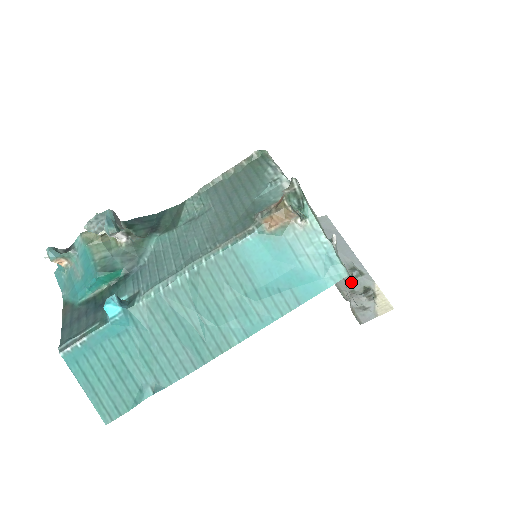
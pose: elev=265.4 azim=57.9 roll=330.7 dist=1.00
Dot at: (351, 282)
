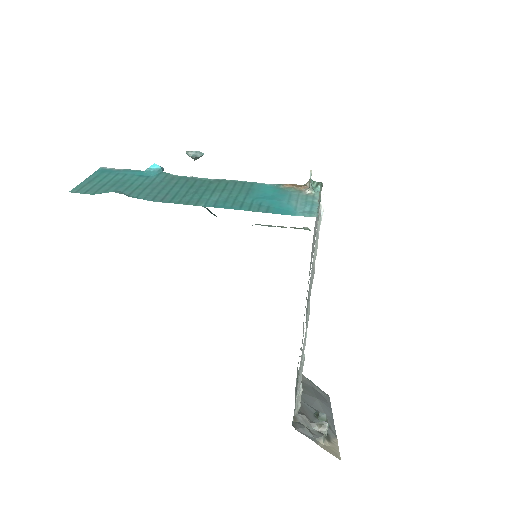
Dot at: (312, 416)
